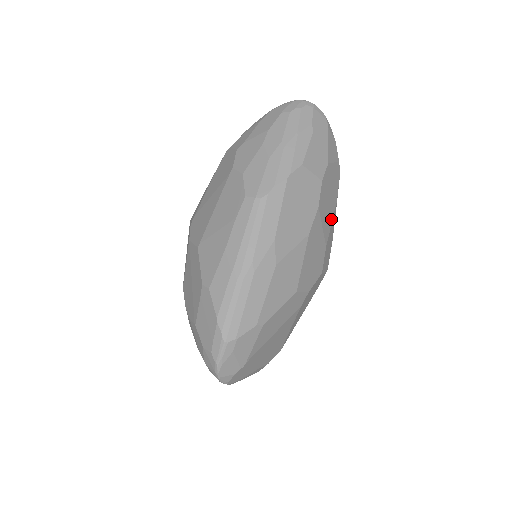
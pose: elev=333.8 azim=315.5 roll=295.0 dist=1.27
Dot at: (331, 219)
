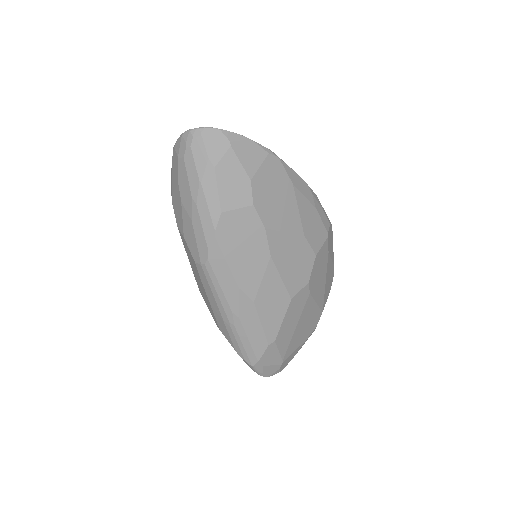
Dot at: (295, 208)
